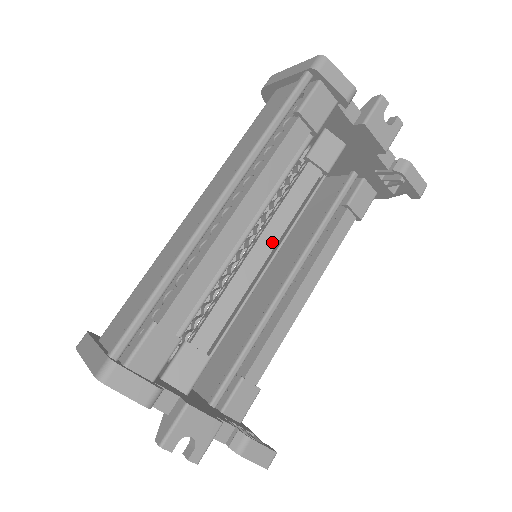
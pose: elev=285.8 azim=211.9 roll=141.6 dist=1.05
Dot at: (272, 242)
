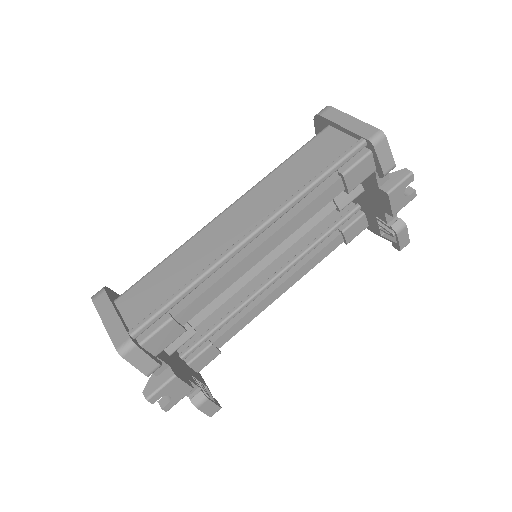
Dot at: (275, 255)
